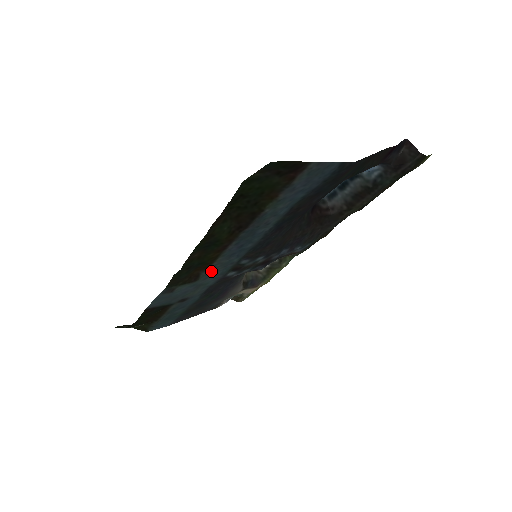
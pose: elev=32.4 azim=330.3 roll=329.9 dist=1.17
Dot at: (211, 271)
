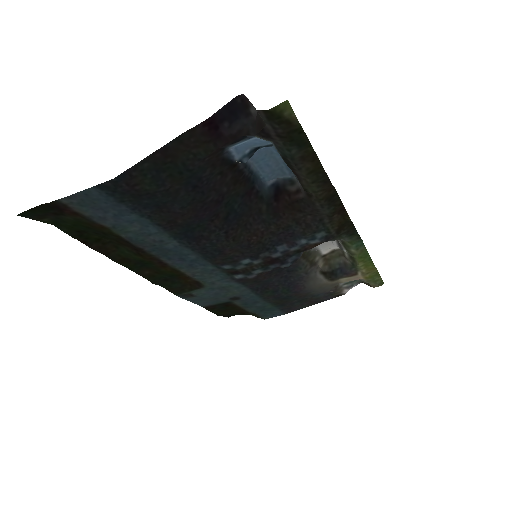
Dot at: (203, 278)
